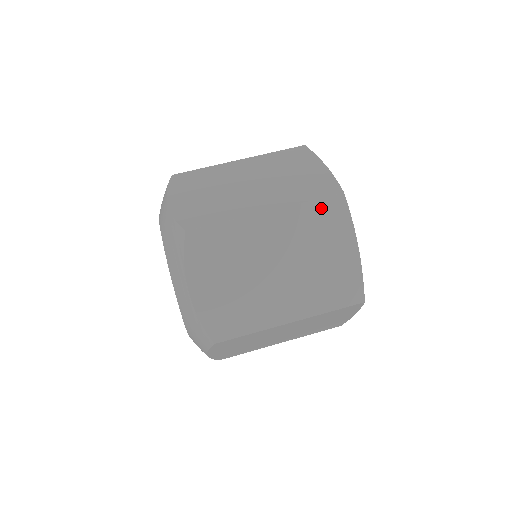
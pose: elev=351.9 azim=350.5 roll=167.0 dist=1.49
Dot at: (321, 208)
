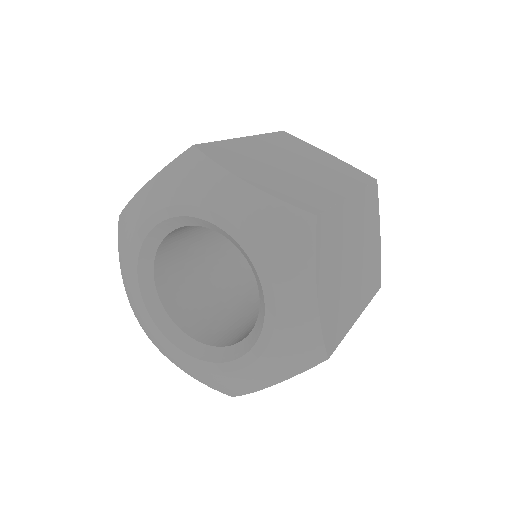
Dot at: (370, 194)
